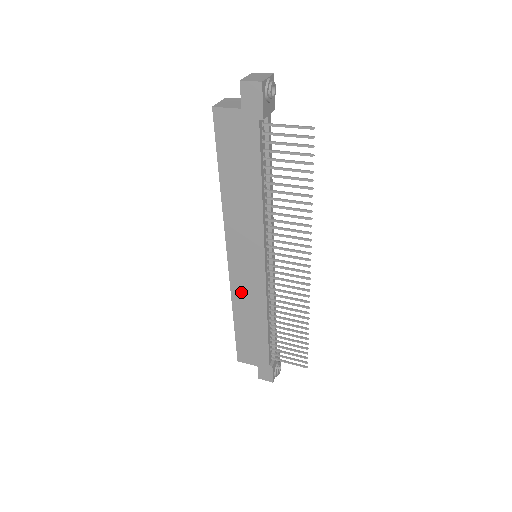
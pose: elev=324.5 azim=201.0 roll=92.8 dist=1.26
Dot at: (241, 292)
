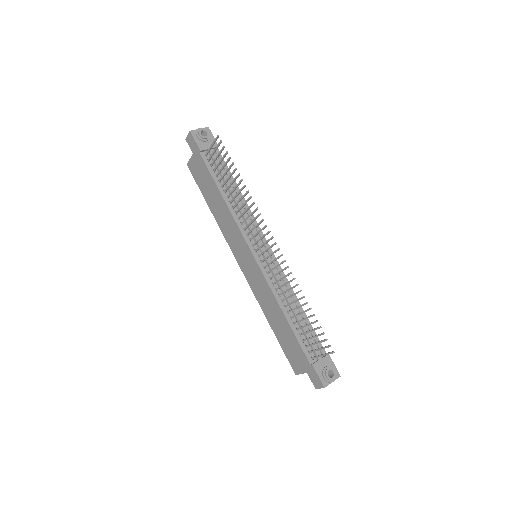
Dot at: (259, 292)
